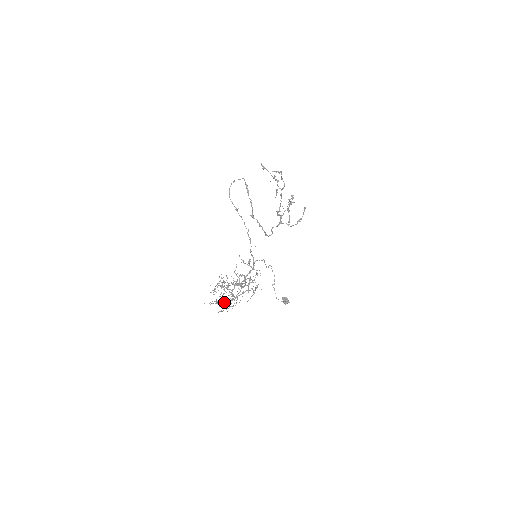
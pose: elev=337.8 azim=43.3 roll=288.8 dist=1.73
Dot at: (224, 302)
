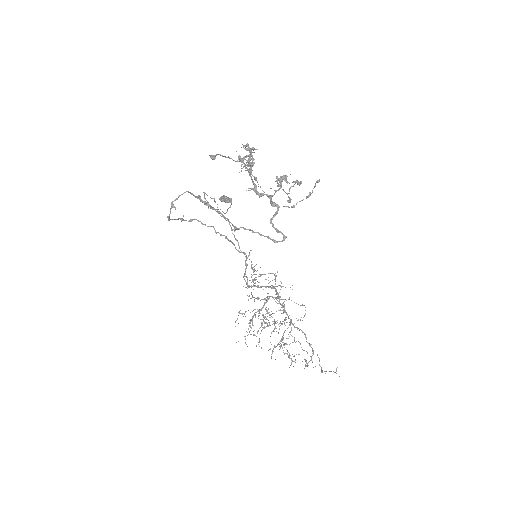
Dot at: occluded
